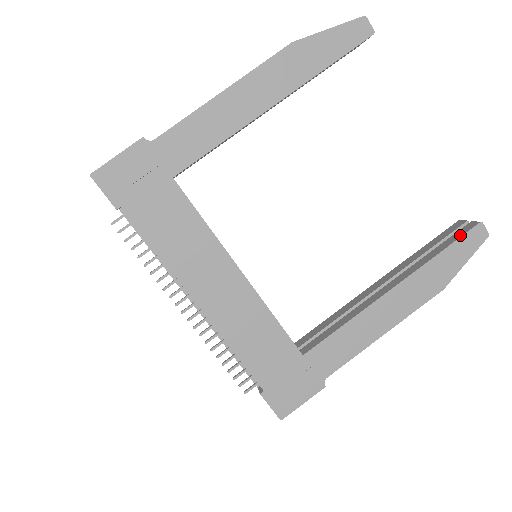
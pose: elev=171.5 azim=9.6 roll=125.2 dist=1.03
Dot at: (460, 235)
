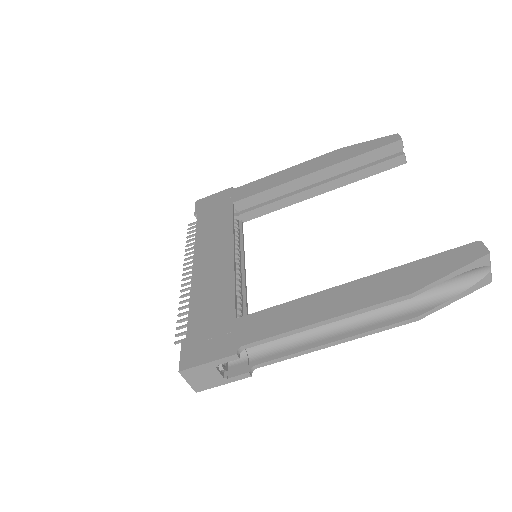
Dot at: (450, 251)
